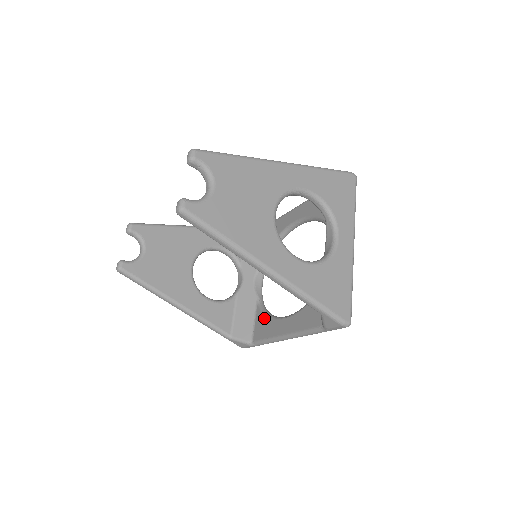
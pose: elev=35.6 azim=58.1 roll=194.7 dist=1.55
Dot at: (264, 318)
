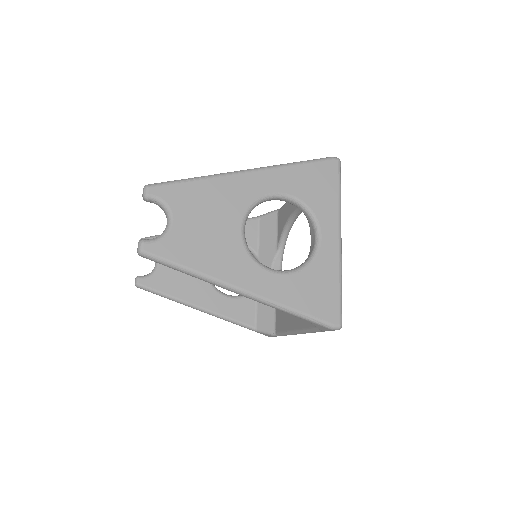
Dot at: occluded
